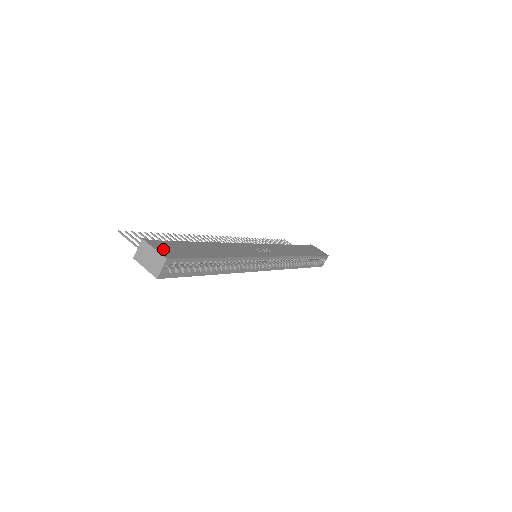
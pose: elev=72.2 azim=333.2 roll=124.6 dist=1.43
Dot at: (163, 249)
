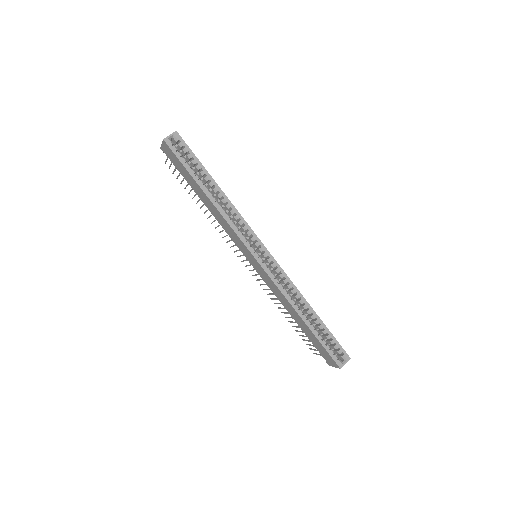
Dot at: occluded
